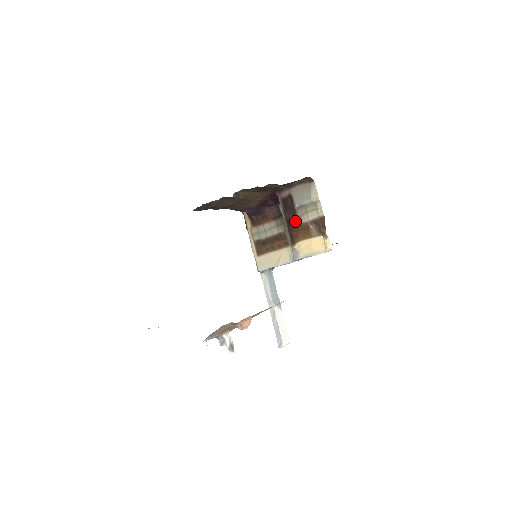
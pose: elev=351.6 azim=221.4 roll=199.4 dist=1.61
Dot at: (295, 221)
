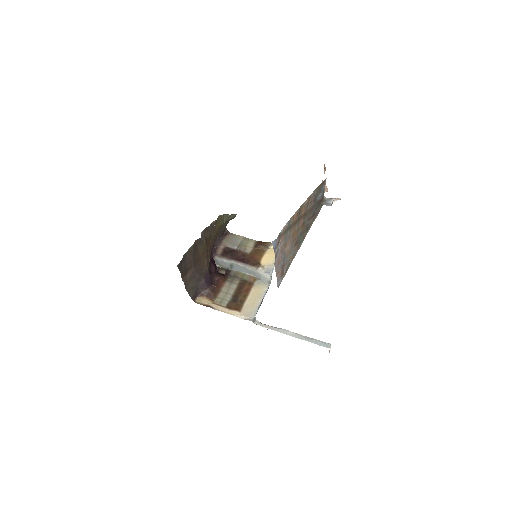
Dot at: (244, 255)
